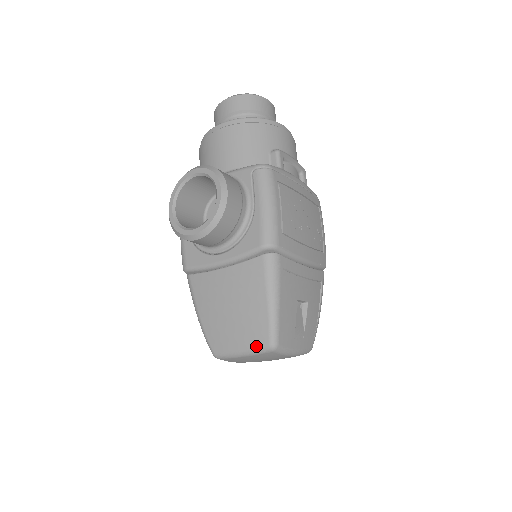
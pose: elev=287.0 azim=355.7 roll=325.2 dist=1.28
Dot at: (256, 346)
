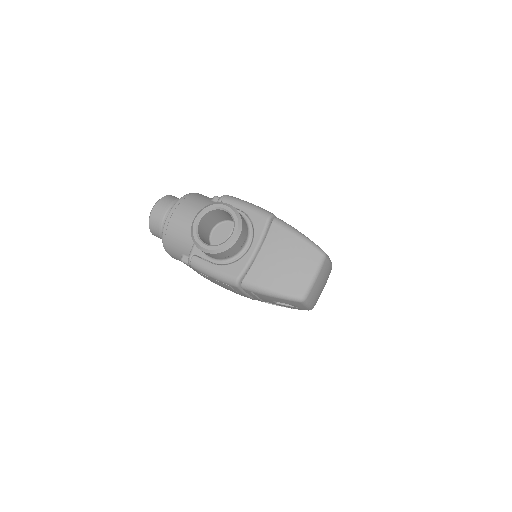
Dot at: (317, 263)
